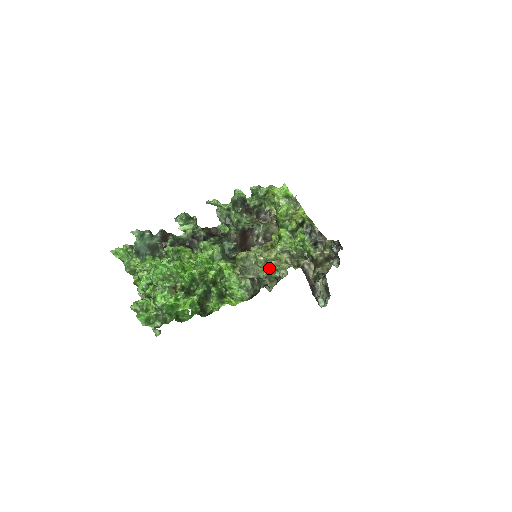
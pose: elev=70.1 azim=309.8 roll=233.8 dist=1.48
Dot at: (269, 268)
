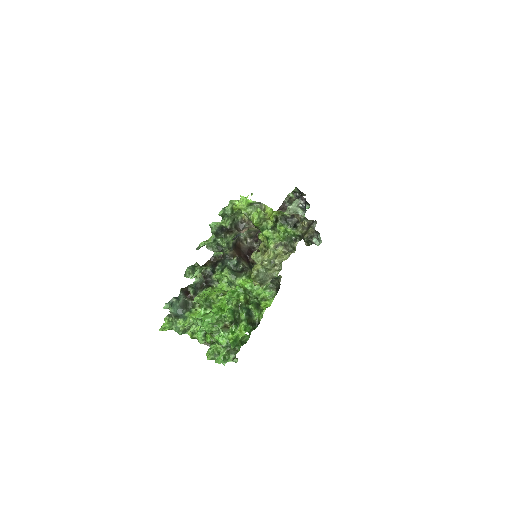
Dot at: (277, 267)
